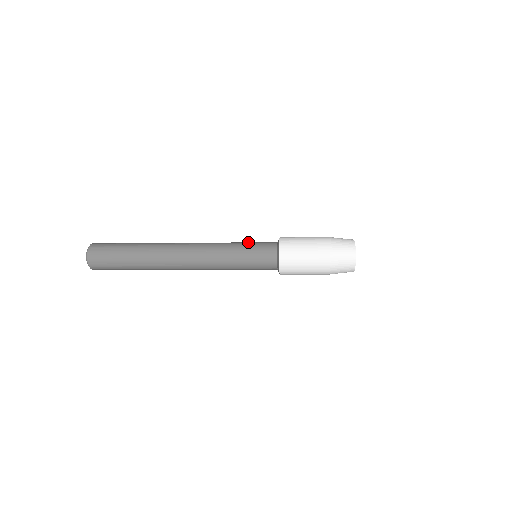
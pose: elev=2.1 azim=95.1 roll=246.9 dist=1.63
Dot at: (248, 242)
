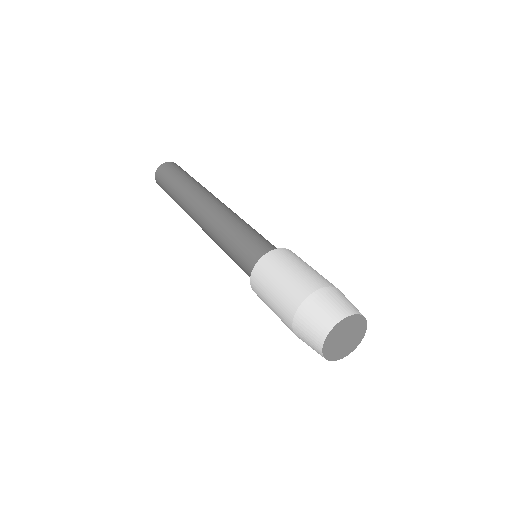
Dot at: (241, 239)
